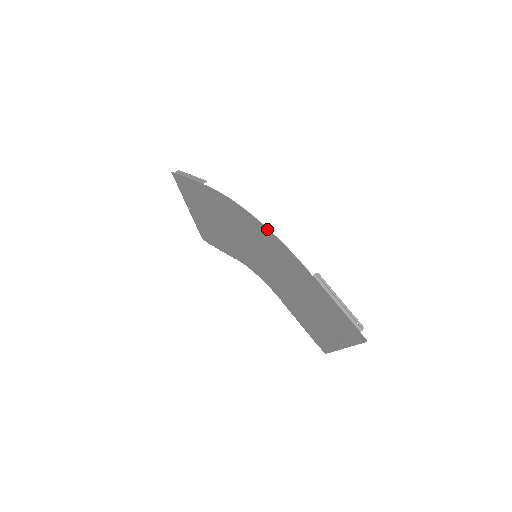
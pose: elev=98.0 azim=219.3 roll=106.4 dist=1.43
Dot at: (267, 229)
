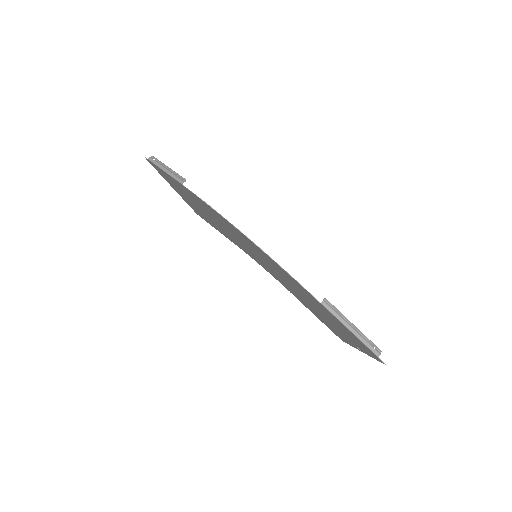
Dot at: (262, 251)
